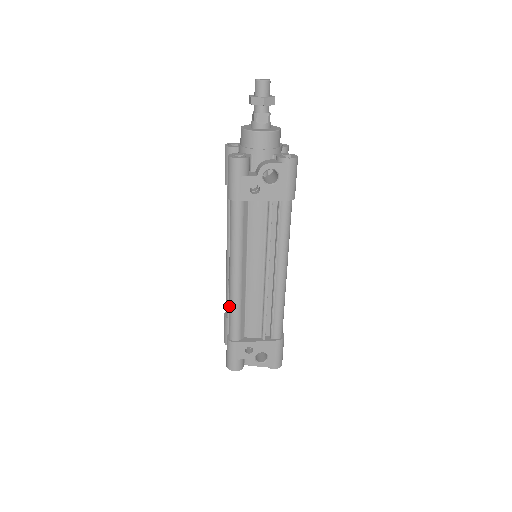
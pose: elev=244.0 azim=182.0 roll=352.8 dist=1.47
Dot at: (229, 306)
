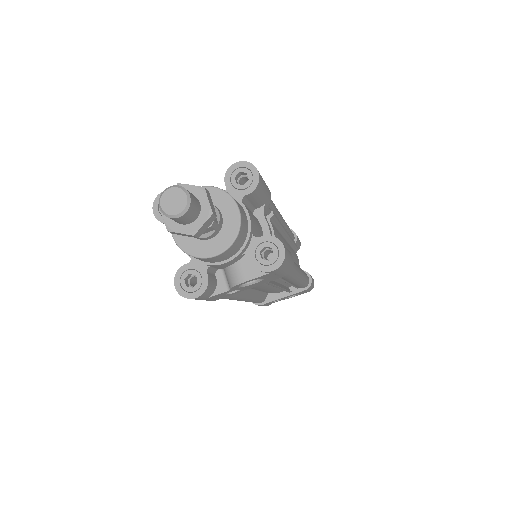
Dot at: occluded
